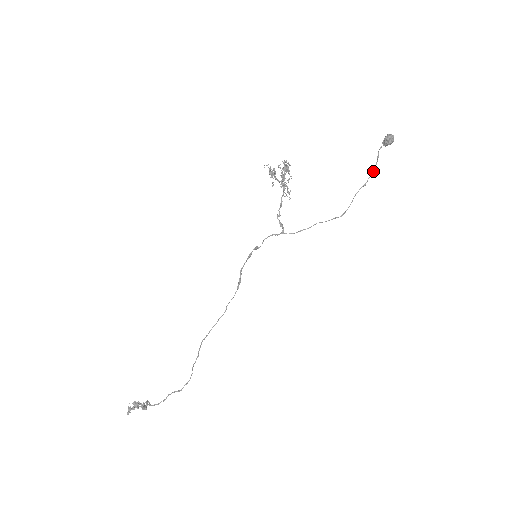
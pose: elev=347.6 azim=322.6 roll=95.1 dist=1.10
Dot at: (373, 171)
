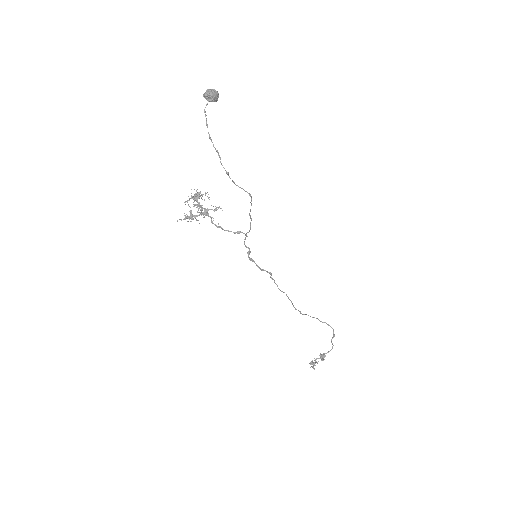
Dot at: (219, 157)
